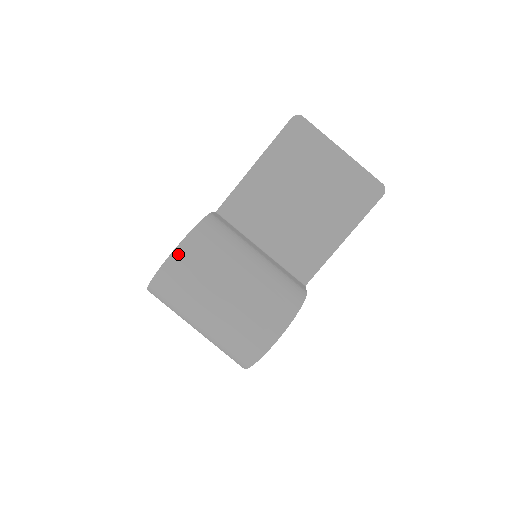
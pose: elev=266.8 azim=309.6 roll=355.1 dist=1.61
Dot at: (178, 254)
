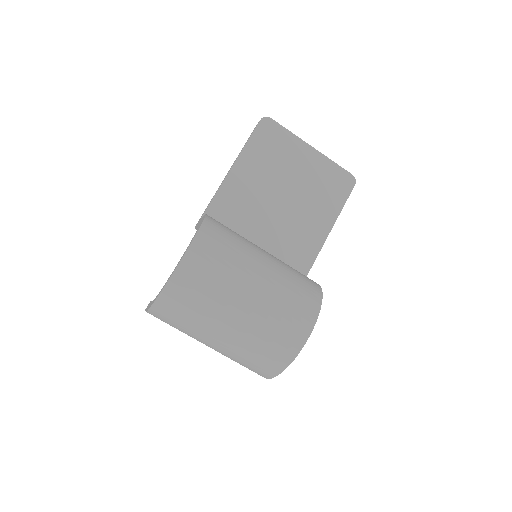
Dot at: (193, 252)
